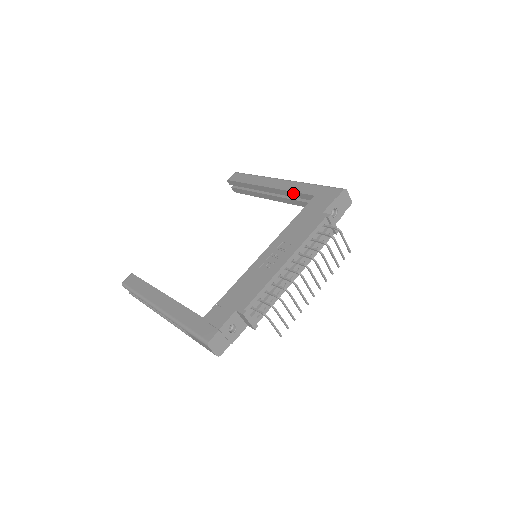
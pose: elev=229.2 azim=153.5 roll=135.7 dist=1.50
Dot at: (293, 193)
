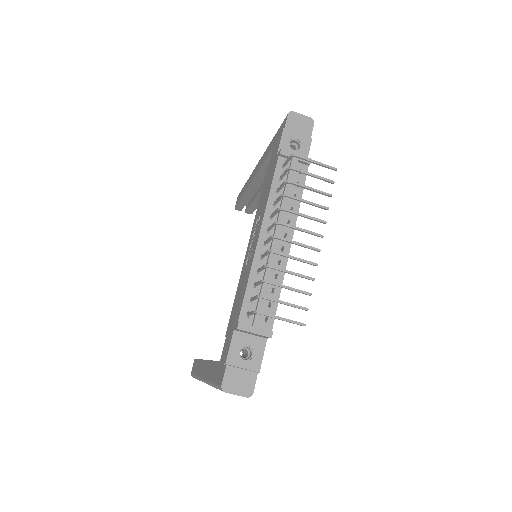
Dot at: (264, 165)
